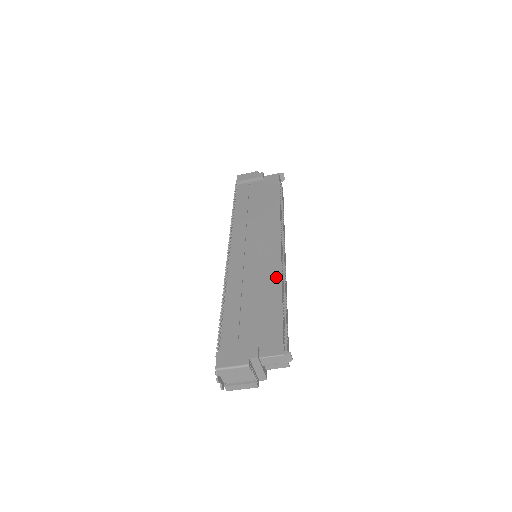
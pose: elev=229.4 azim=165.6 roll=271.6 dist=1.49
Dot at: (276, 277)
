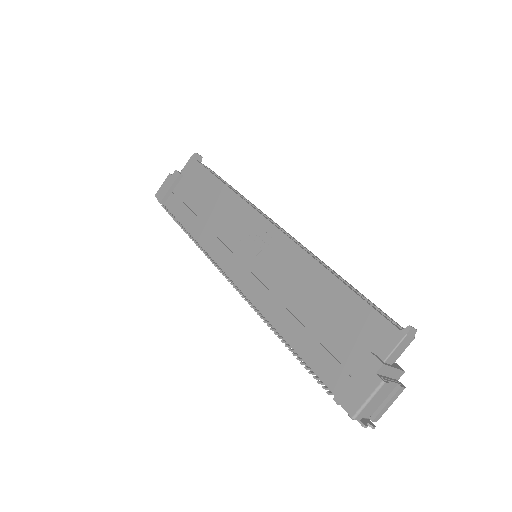
Dot at: (303, 260)
